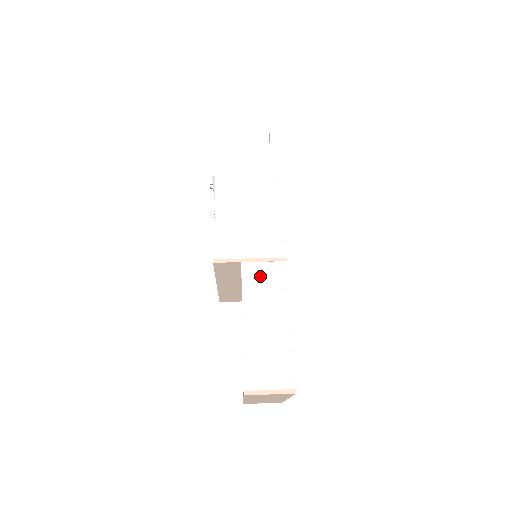
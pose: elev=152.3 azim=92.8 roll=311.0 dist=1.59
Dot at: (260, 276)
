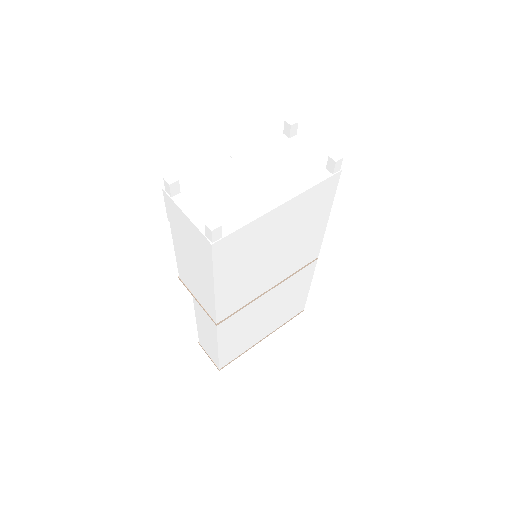
Dot at: (202, 314)
